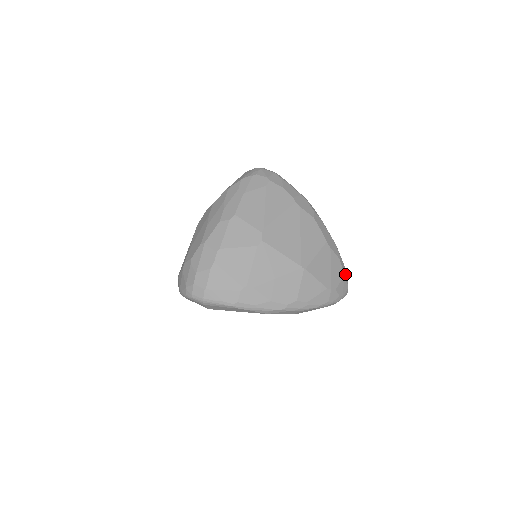
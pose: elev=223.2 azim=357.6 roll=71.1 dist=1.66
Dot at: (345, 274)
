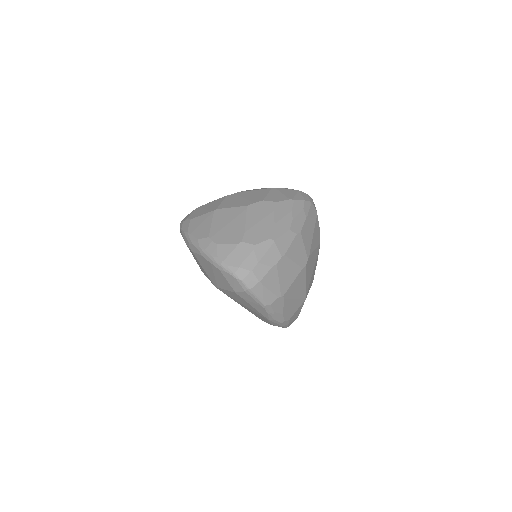
Dot at: occluded
